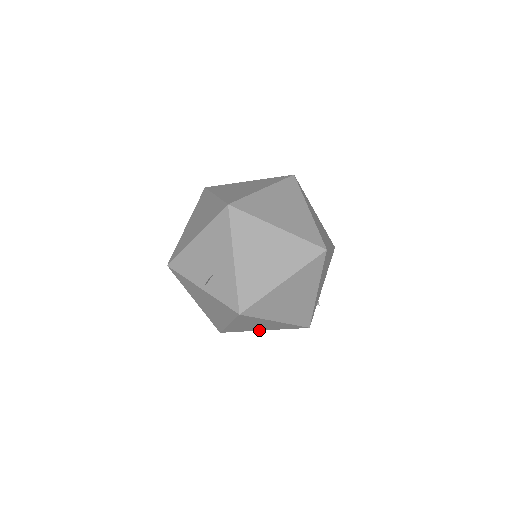
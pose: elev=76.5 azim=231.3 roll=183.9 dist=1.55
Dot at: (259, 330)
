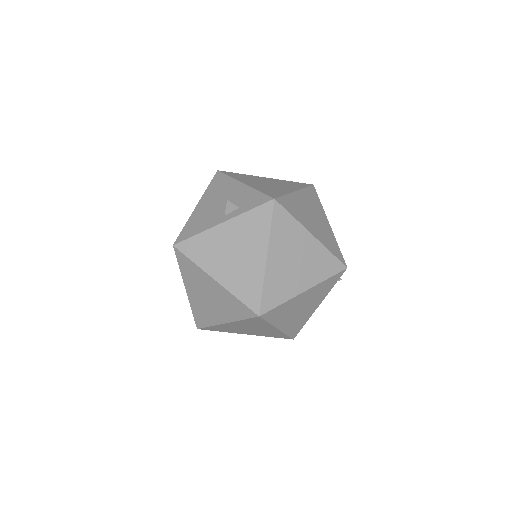
Dot at: (301, 292)
